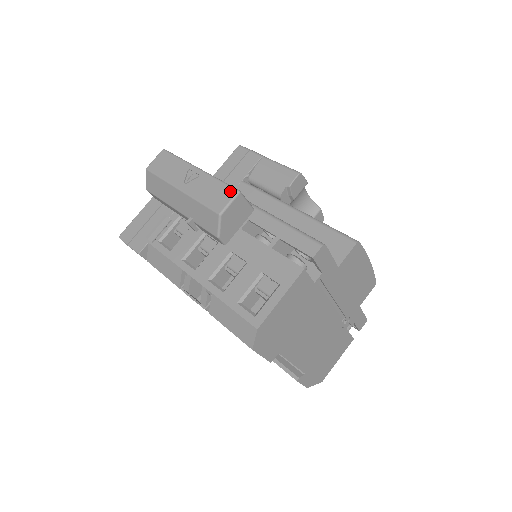
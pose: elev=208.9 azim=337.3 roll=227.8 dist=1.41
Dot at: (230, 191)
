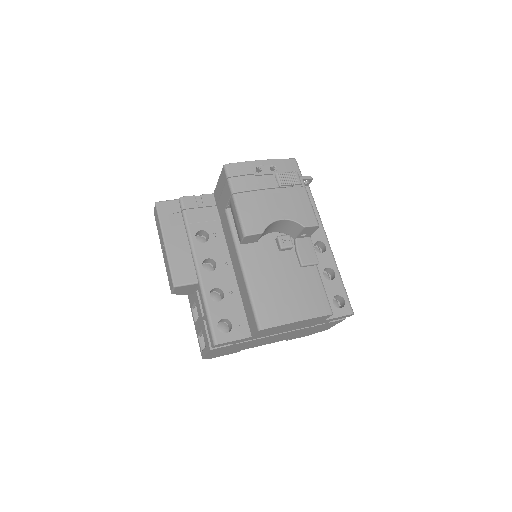
Dot at: (171, 282)
